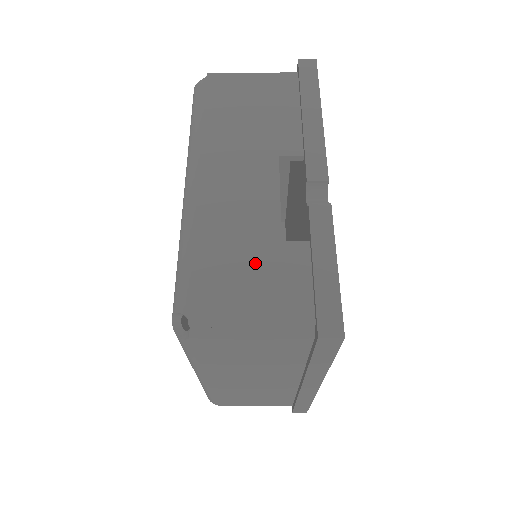
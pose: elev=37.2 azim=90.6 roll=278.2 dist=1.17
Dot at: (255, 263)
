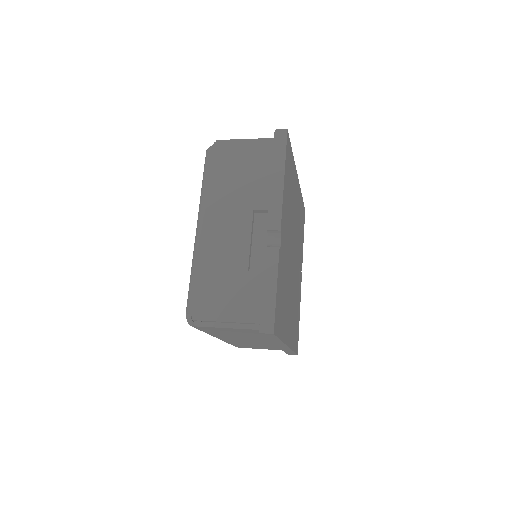
Dot at: (231, 285)
